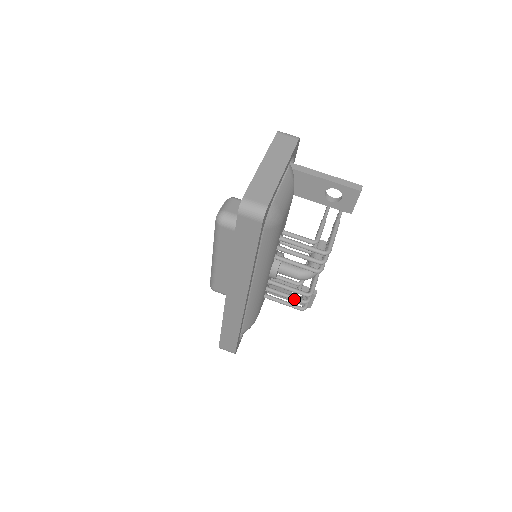
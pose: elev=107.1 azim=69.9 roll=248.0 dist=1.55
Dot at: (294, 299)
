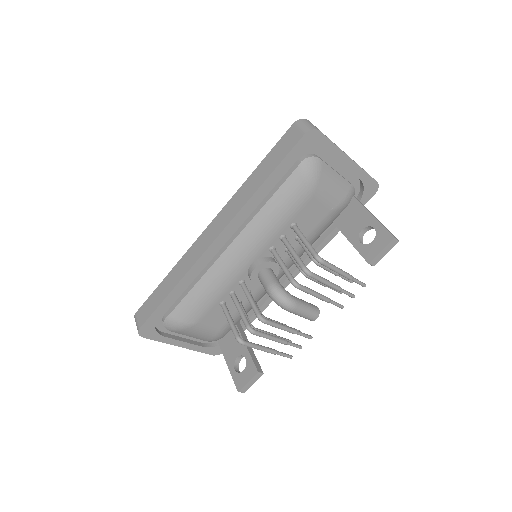
Dot at: (244, 316)
